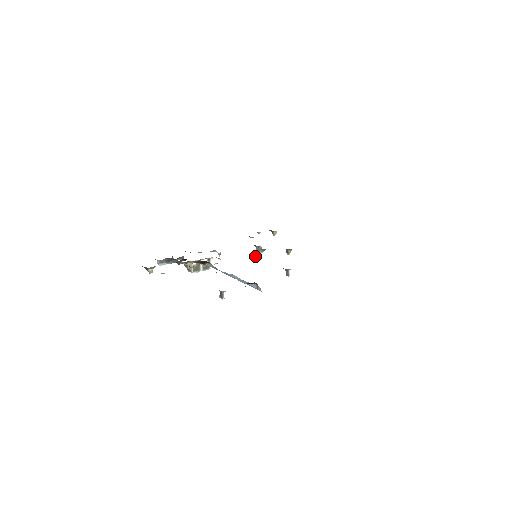
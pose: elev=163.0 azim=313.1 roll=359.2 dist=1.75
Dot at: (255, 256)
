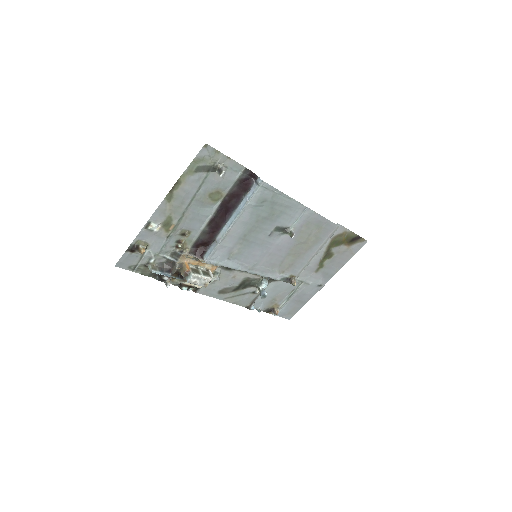
Dot at: (260, 294)
